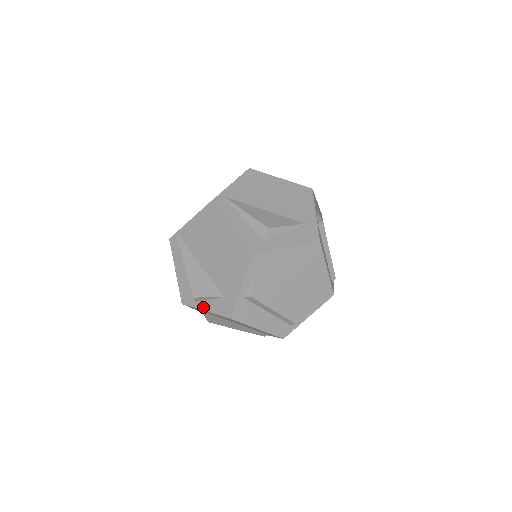
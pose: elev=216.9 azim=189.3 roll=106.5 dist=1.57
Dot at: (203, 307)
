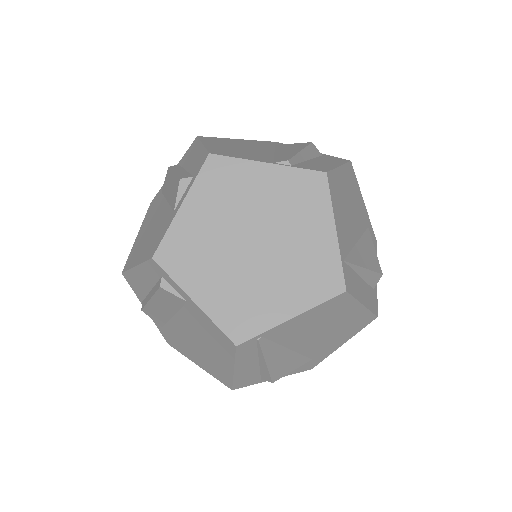
Dot at: occluded
